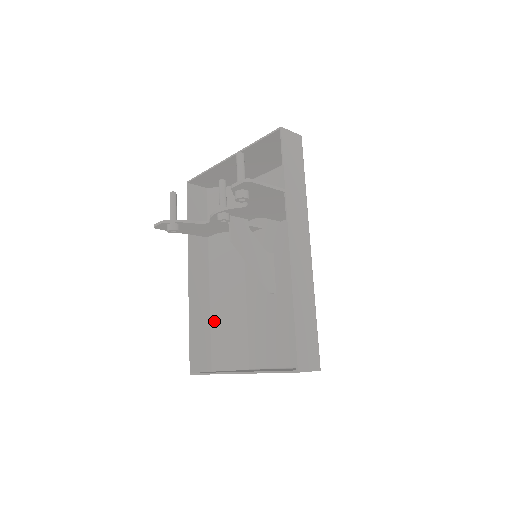
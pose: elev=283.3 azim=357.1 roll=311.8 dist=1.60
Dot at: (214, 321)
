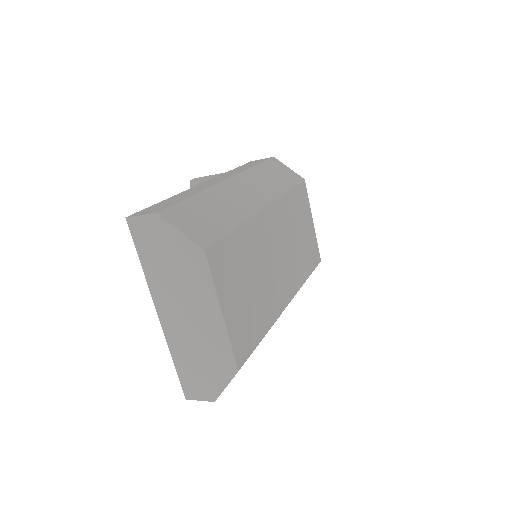
Dot at: occluded
